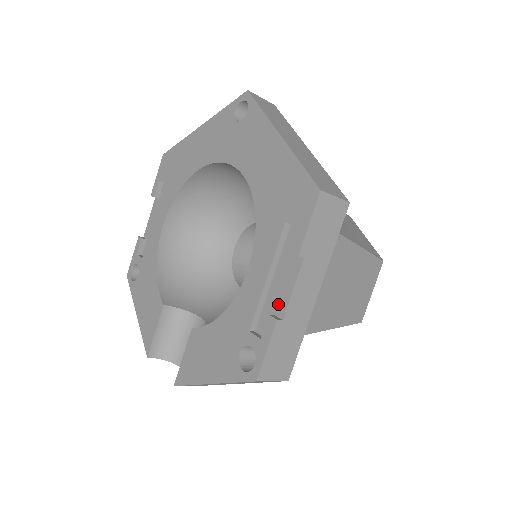
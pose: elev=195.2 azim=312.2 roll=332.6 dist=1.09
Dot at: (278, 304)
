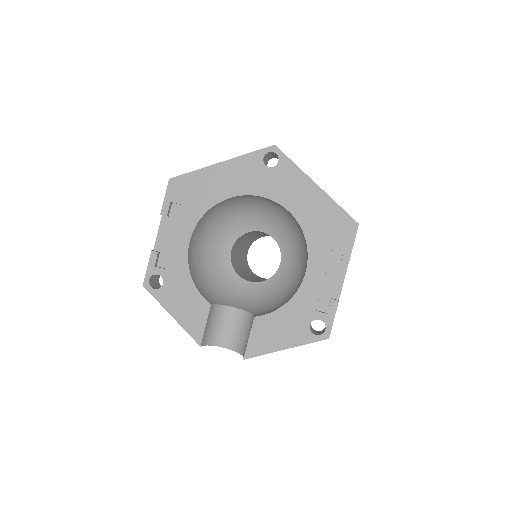
Dot at: (333, 291)
